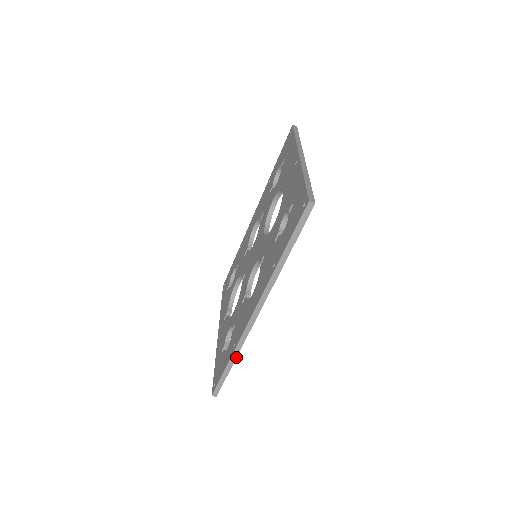
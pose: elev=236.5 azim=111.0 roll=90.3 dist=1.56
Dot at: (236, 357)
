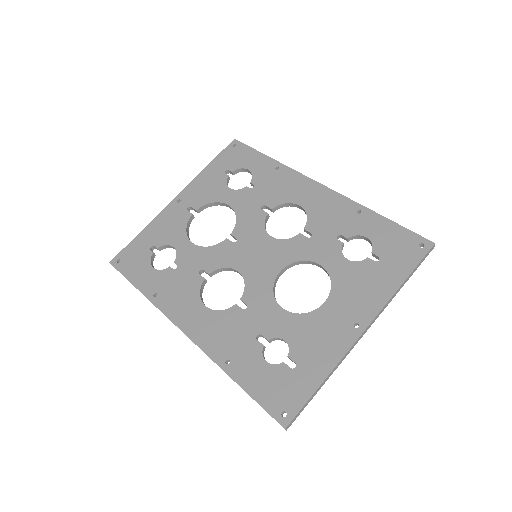
Dot at: (147, 298)
